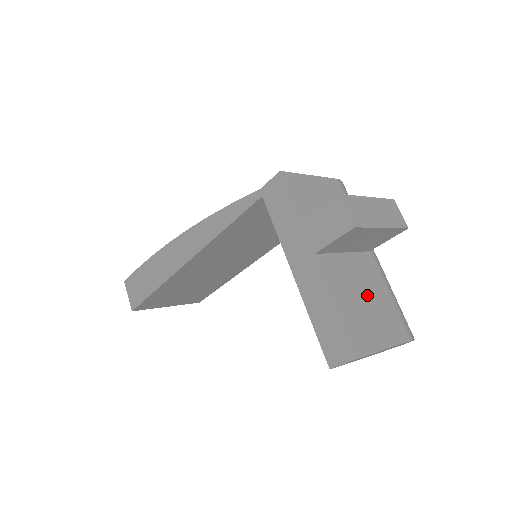
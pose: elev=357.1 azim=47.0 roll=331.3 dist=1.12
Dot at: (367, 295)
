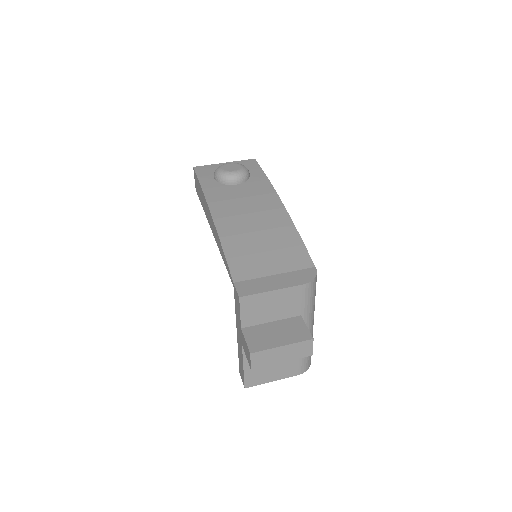
Dot at: occluded
